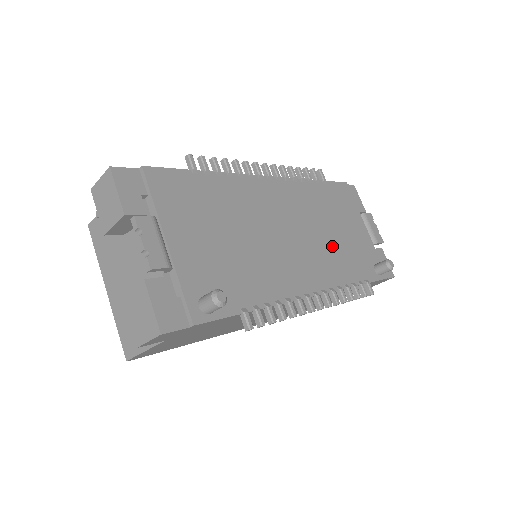
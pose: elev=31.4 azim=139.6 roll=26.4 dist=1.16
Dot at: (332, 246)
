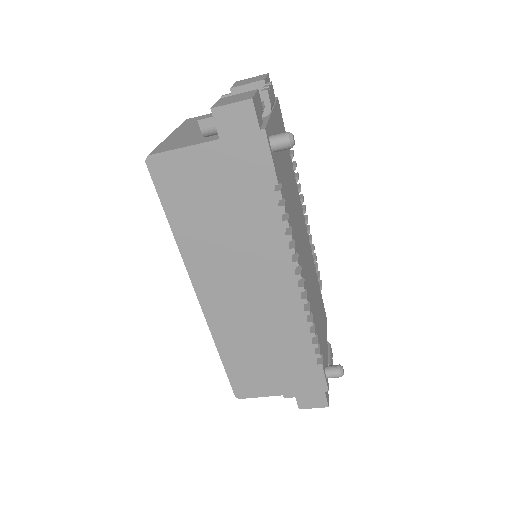
Dot at: (314, 302)
